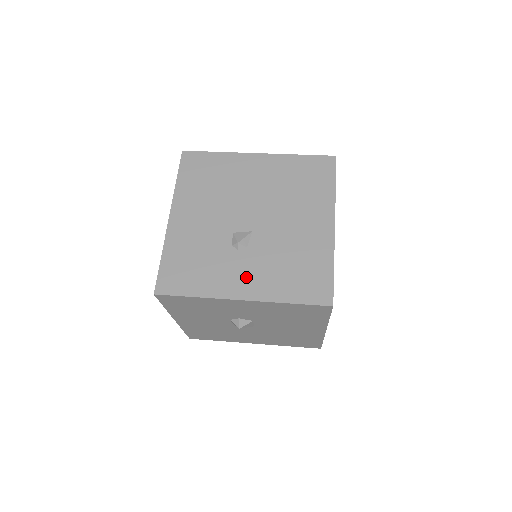
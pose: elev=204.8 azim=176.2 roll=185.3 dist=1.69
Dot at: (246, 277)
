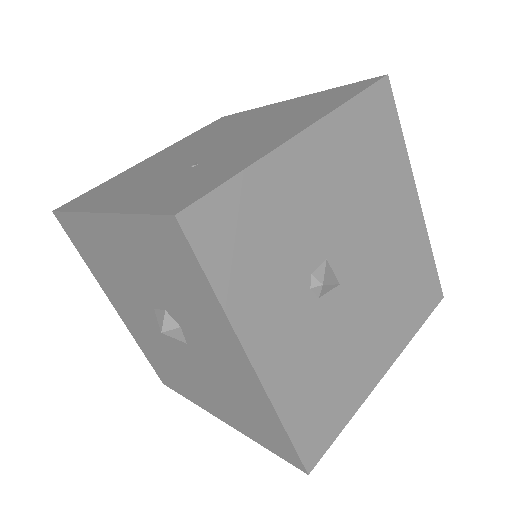
Dot at: (284, 338)
